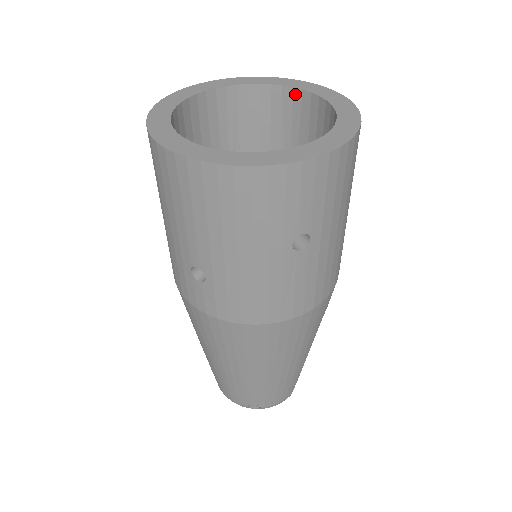
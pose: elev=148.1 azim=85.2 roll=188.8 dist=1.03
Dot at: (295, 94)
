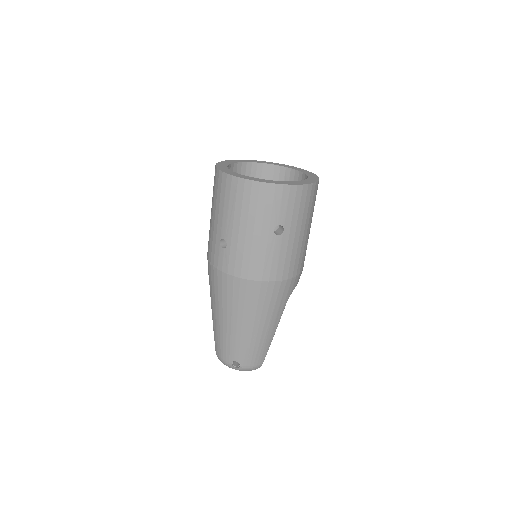
Dot at: (292, 172)
